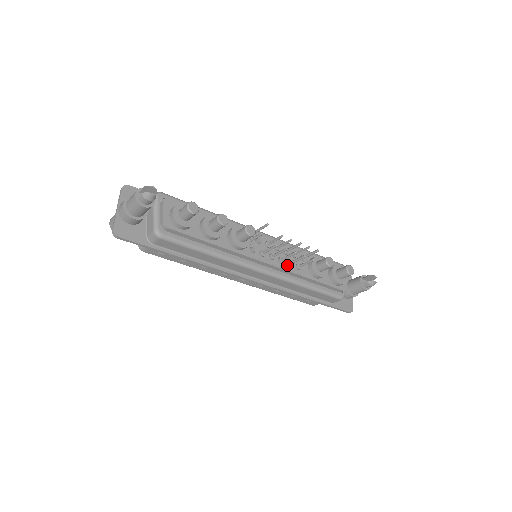
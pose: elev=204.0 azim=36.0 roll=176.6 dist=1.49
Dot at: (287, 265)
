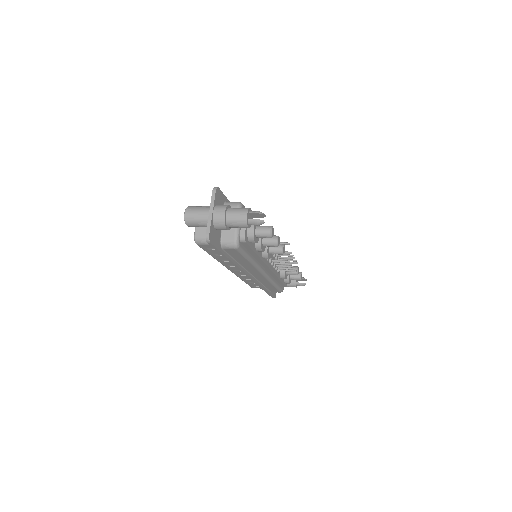
Dot at: (275, 269)
